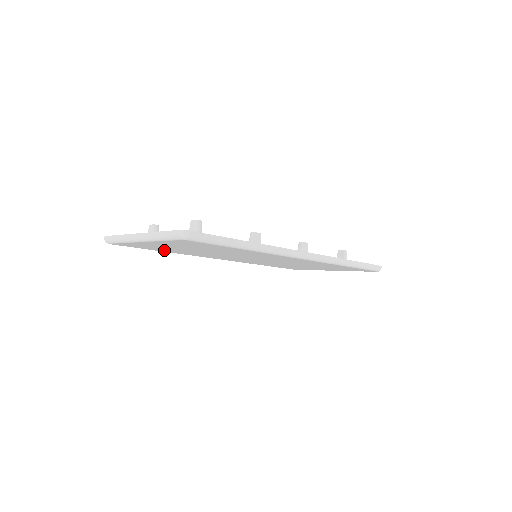
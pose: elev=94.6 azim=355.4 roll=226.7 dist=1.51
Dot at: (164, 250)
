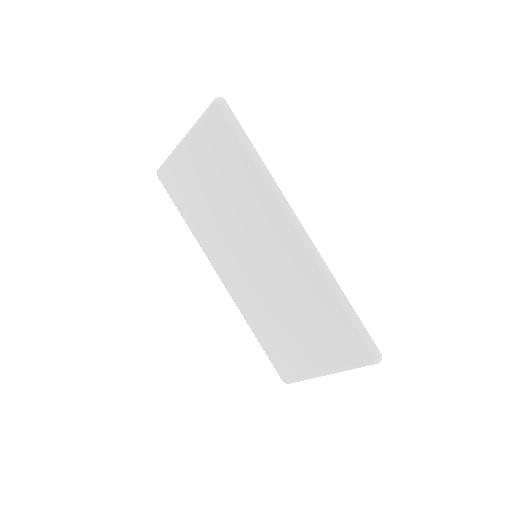
Dot at: (188, 209)
